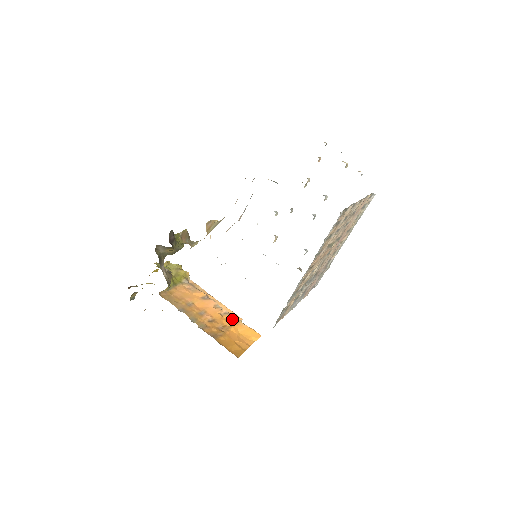
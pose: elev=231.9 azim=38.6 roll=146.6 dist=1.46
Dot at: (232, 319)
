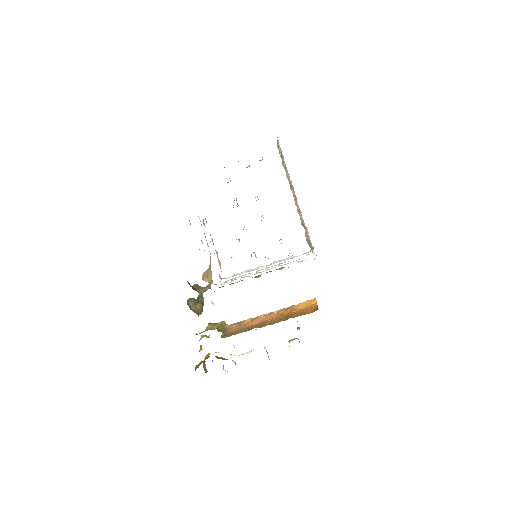
Dot at: (286, 310)
